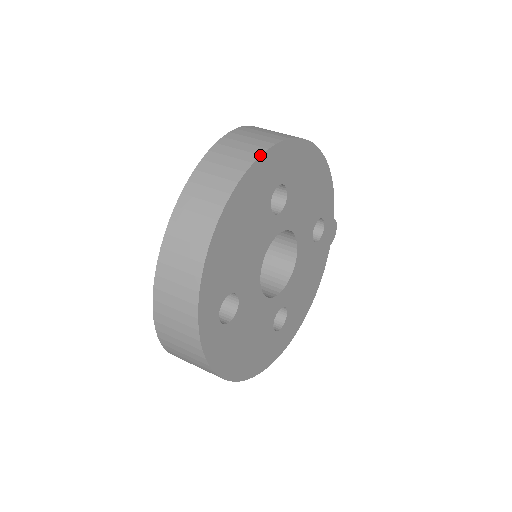
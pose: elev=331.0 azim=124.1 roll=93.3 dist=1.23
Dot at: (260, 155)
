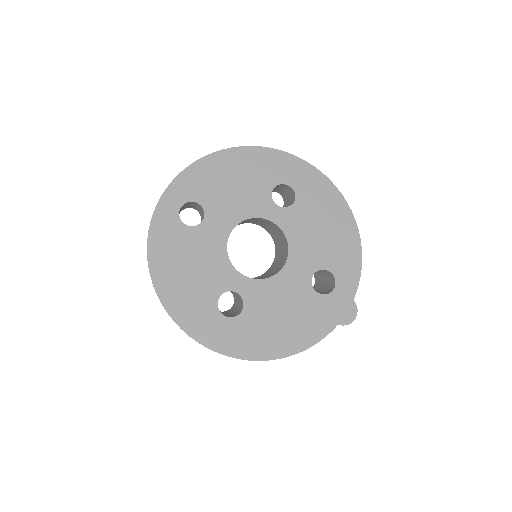
Dot at: (280, 150)
